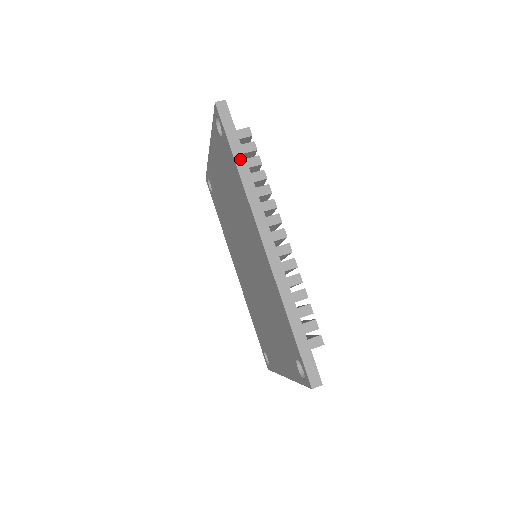
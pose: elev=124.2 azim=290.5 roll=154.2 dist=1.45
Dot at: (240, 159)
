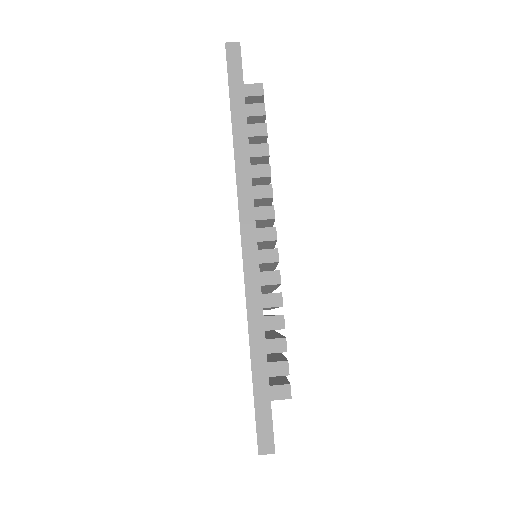
Dot at: (239, 123)
